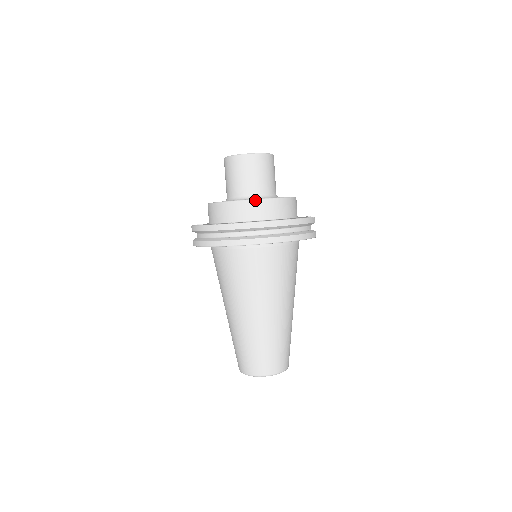
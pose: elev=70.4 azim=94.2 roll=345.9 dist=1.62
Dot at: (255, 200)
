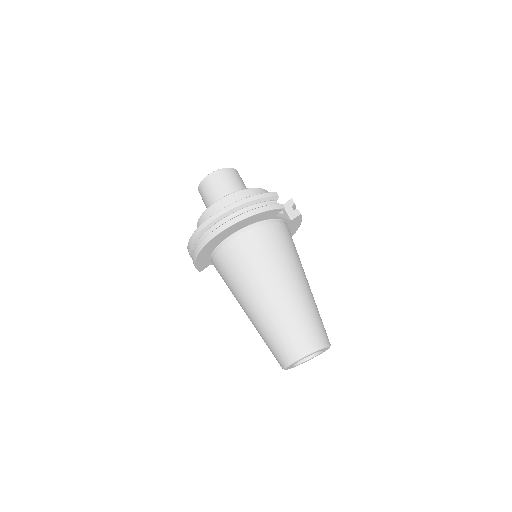
Dot at: (212, 205)
